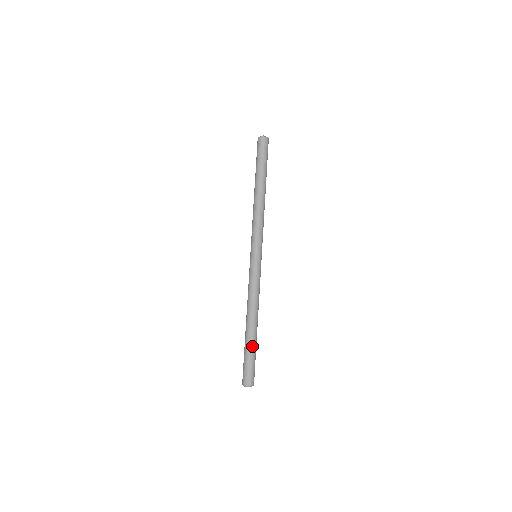
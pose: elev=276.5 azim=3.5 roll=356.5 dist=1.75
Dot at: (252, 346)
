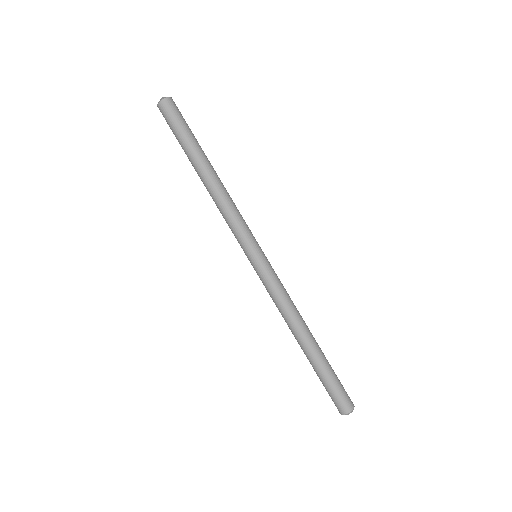
Dot at: (323, 366)
